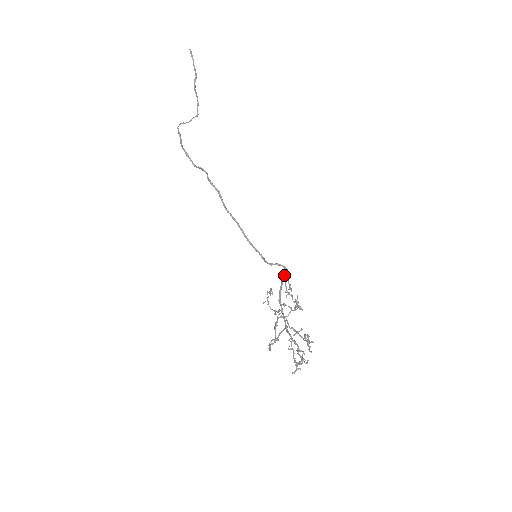
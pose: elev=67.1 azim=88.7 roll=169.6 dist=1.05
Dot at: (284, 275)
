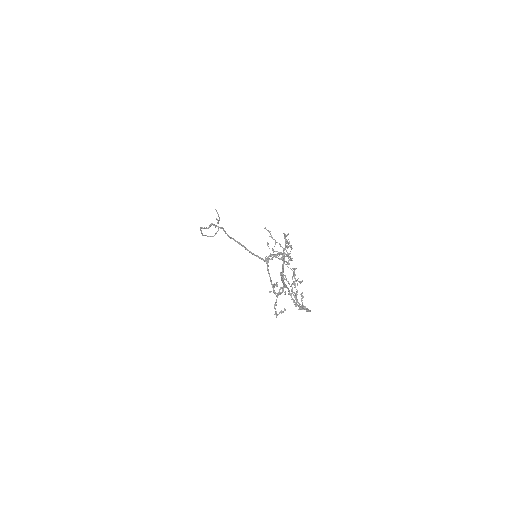
Dot at: occluded
